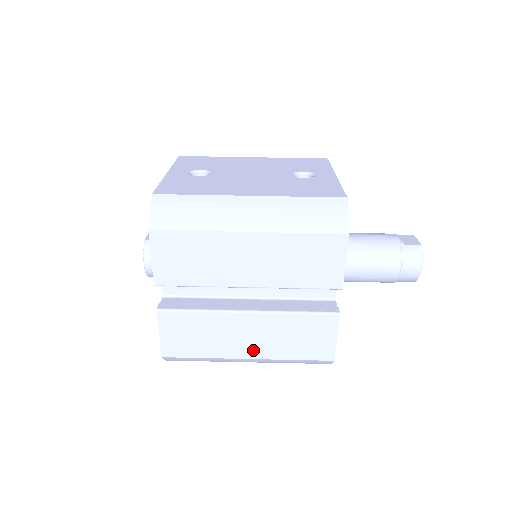
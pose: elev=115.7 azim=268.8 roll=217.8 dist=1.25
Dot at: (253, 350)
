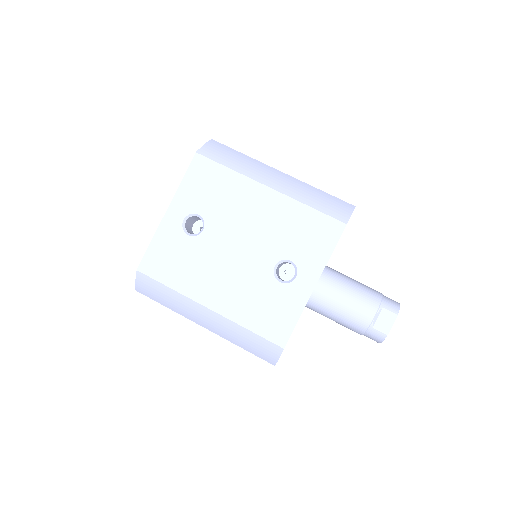
Dot at: occluded
